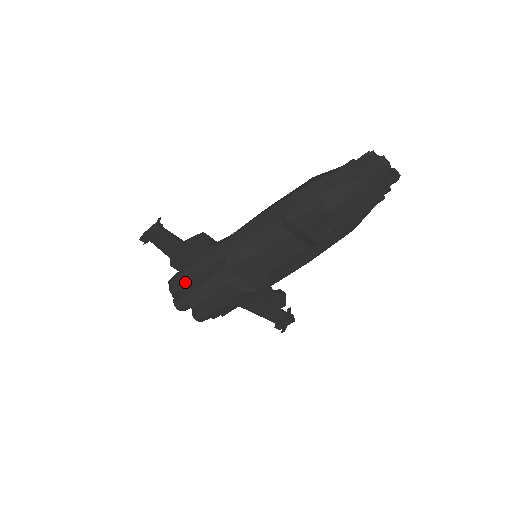
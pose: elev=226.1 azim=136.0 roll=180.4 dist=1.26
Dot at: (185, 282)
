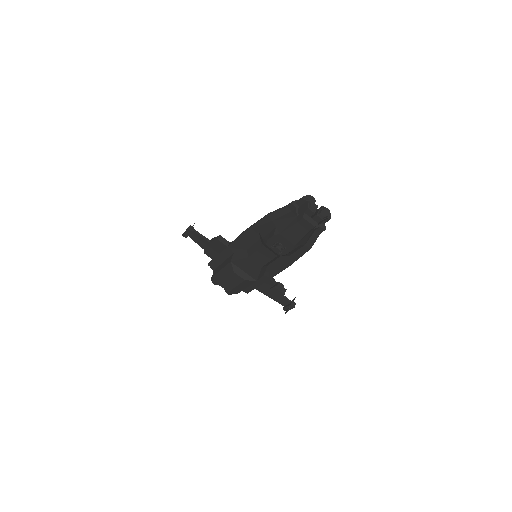
Dot at: (216, 266)
